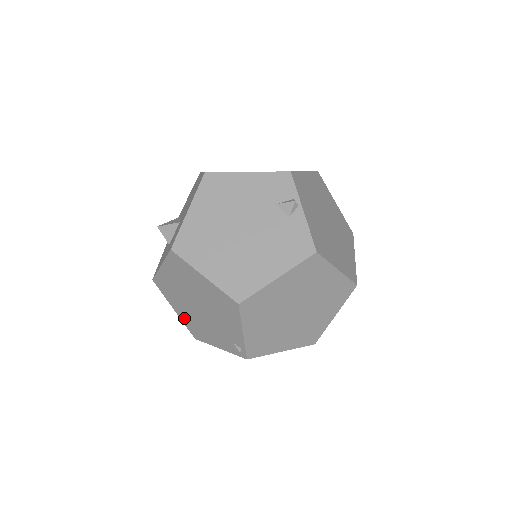
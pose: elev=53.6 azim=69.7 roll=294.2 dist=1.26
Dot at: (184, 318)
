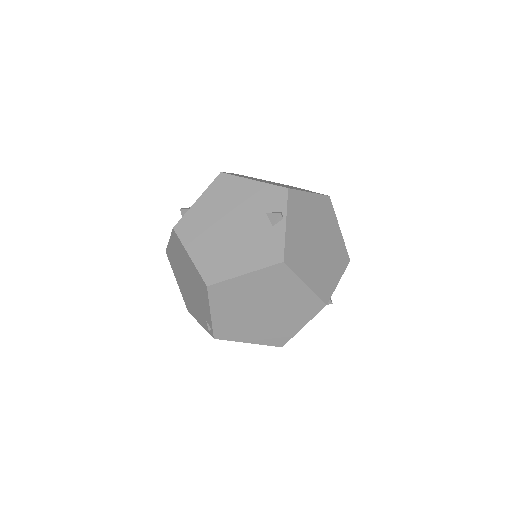
Dot at: (182, 291)
